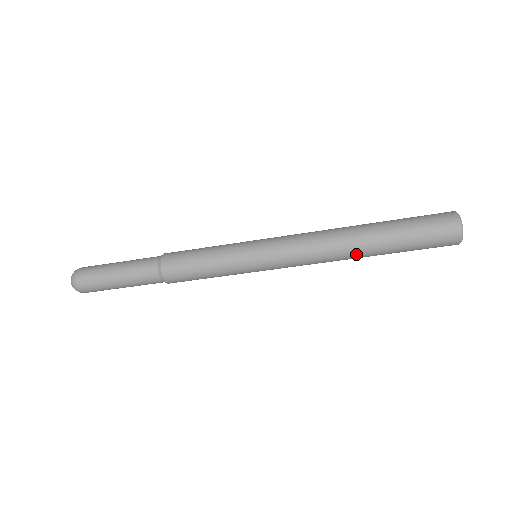
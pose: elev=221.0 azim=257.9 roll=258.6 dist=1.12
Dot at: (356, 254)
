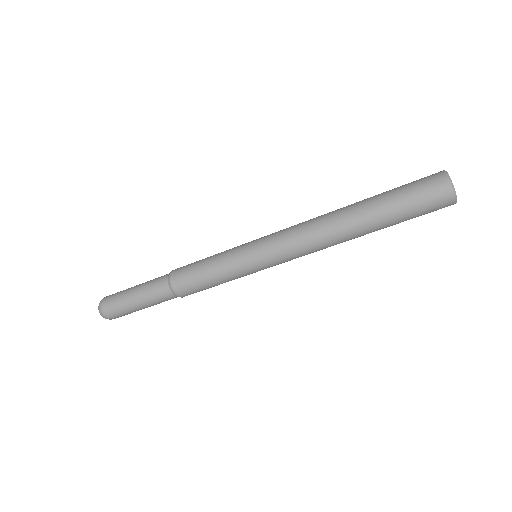
Dot at: (347, 231)
